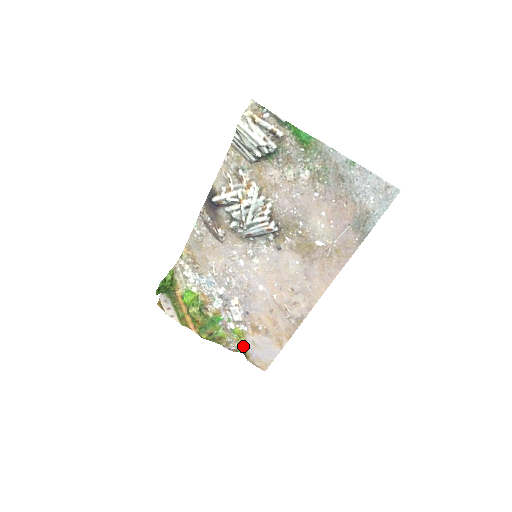
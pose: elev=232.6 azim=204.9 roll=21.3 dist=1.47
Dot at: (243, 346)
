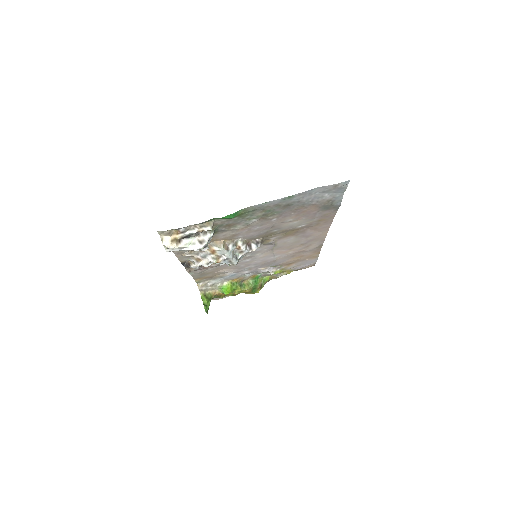
Dot at: (288, 272)
